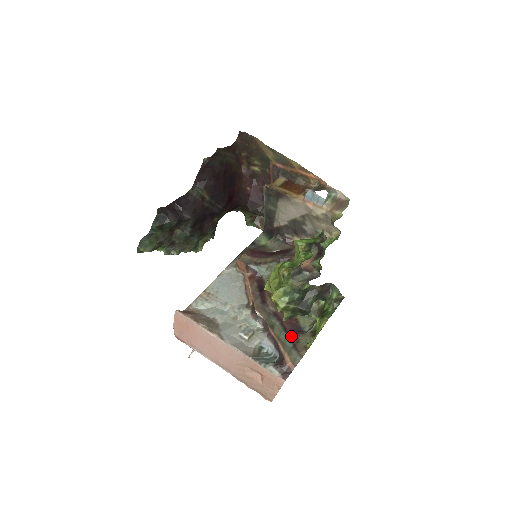
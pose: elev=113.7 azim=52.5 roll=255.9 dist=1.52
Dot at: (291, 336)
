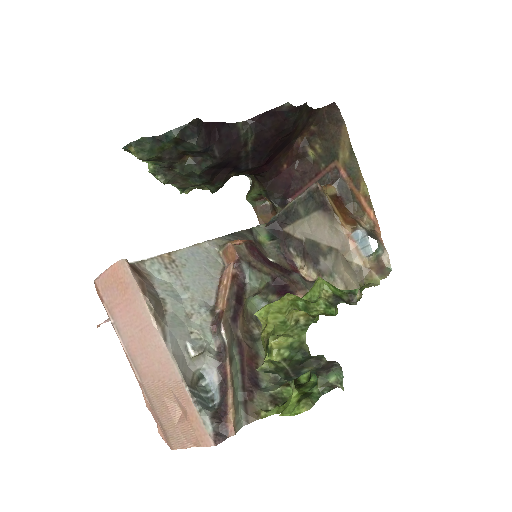
Dot at: (247, 387)
